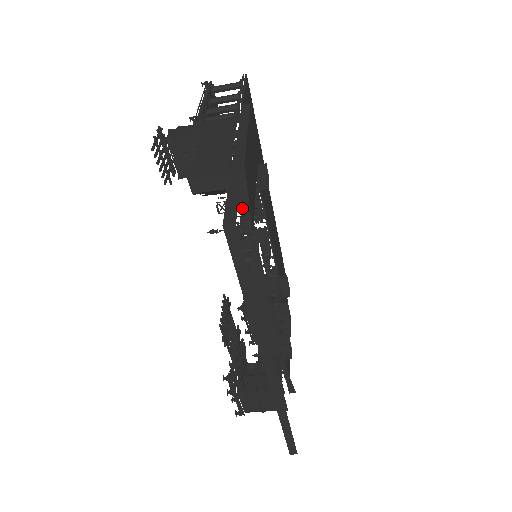
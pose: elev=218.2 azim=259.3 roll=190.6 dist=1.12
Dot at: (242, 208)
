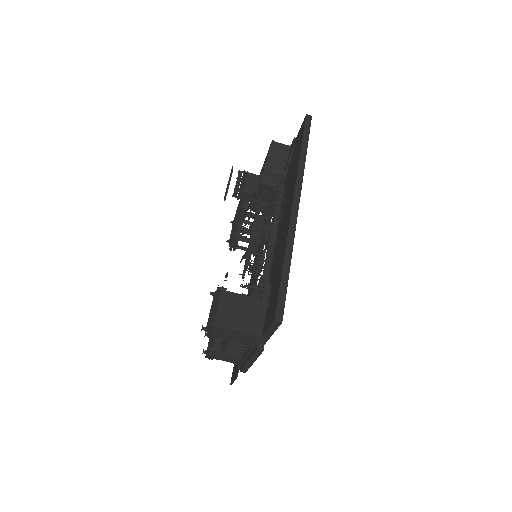
Dot at: occluded
